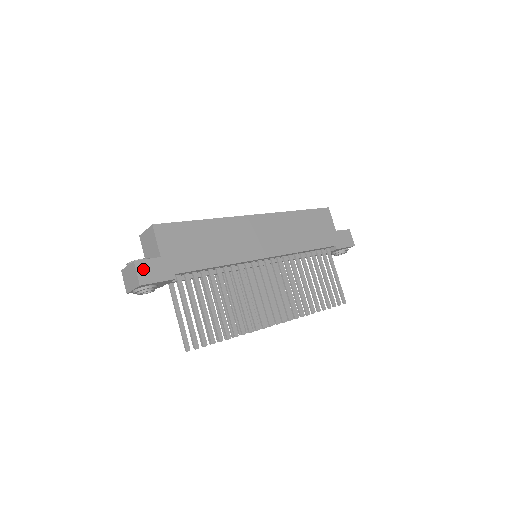
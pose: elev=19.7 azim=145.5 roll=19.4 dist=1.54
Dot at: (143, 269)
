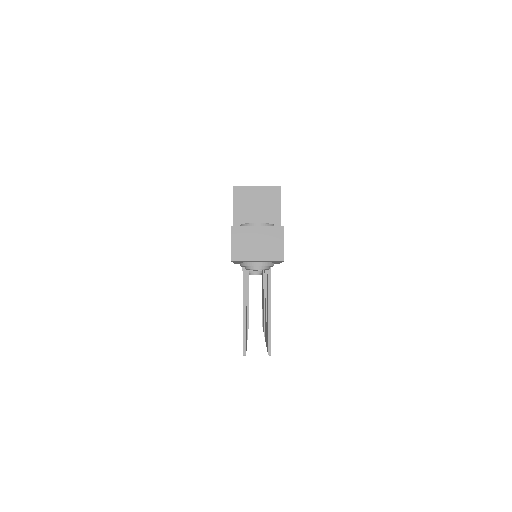
Dot at: occluded
